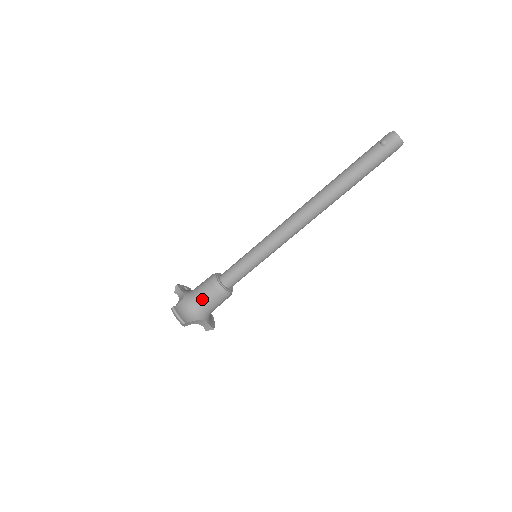
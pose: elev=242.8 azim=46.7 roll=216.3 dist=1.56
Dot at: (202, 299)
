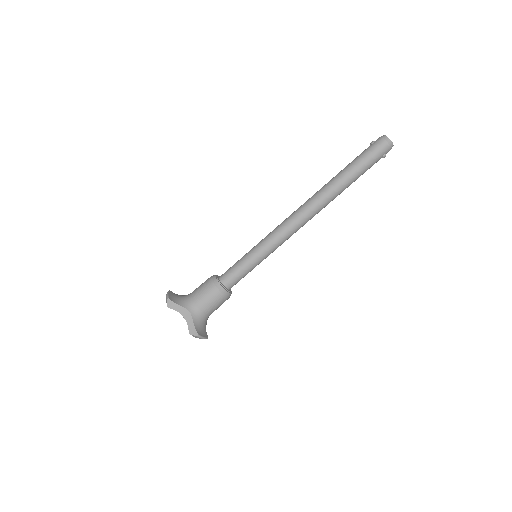
Dot at: (196, 290)
